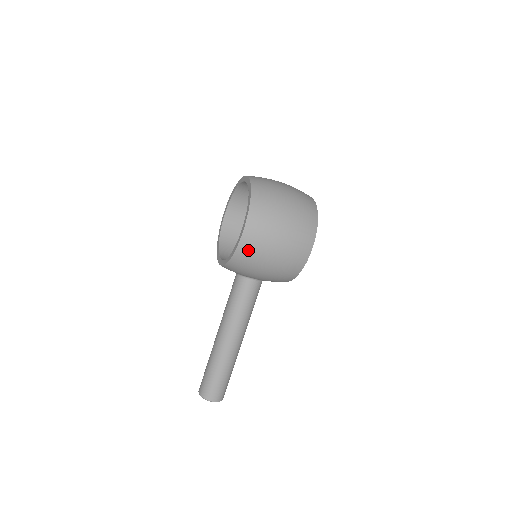
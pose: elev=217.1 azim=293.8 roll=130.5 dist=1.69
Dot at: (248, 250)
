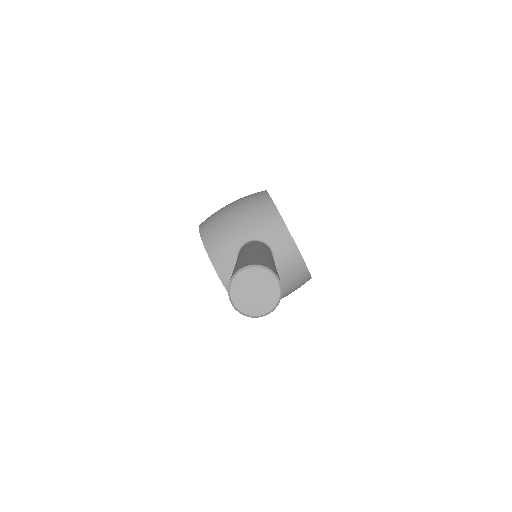
Dot at: (207, 222)
